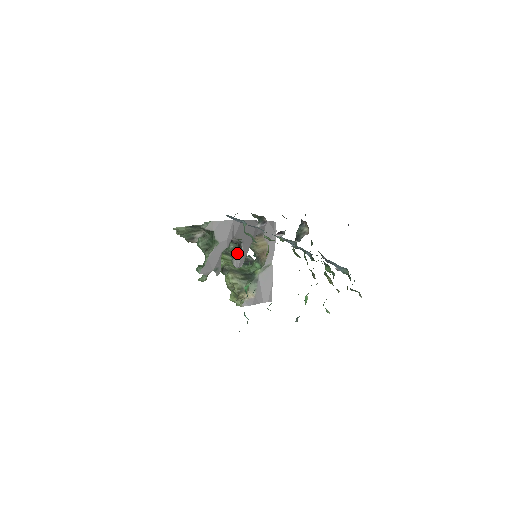
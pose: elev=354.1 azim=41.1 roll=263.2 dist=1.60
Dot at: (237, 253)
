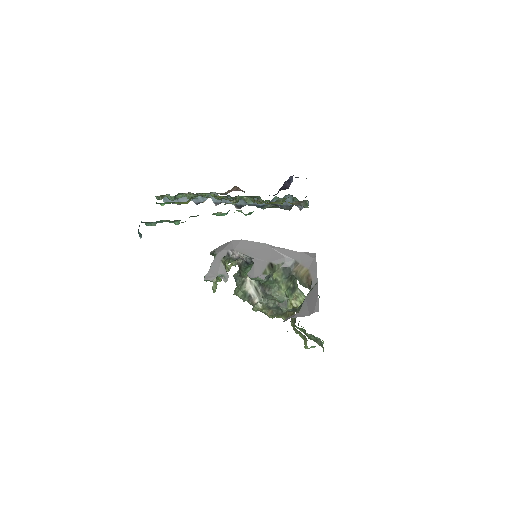
Dot at: (251, 268)
